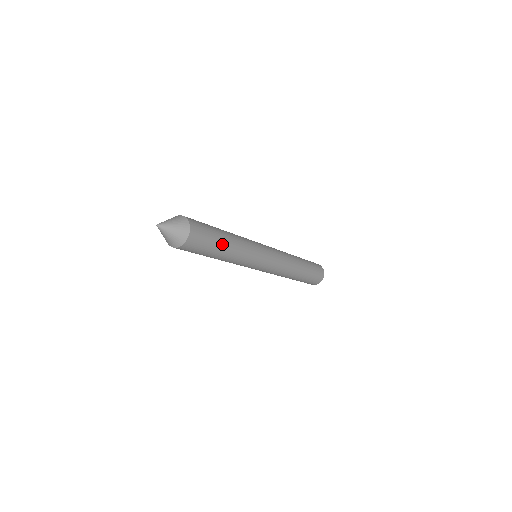
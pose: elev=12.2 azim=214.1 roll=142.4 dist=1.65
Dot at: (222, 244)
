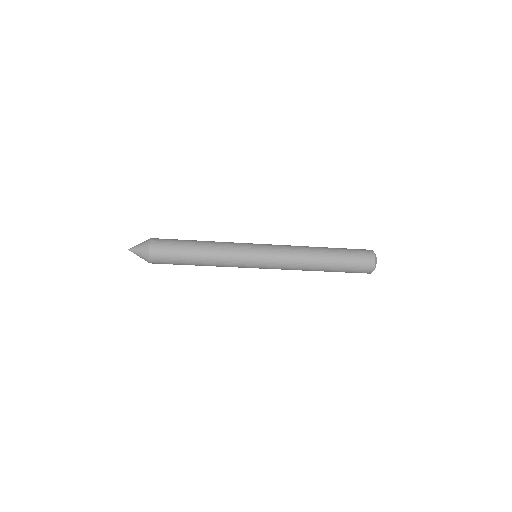
Dot at: (190, 260)
